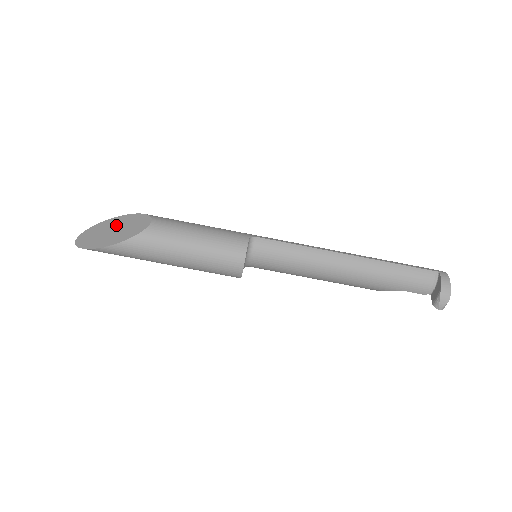
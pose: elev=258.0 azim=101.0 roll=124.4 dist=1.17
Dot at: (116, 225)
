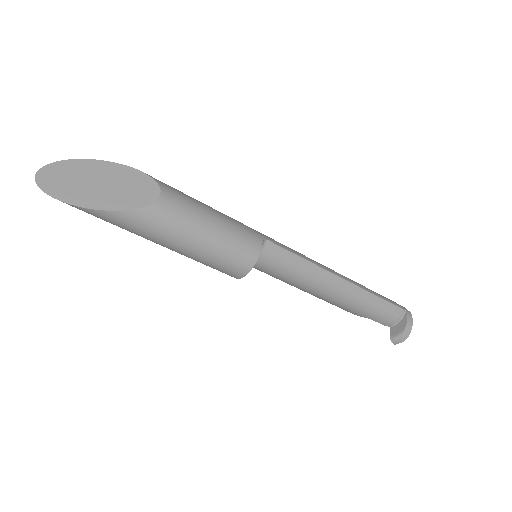
Dot at: (104, 176)
